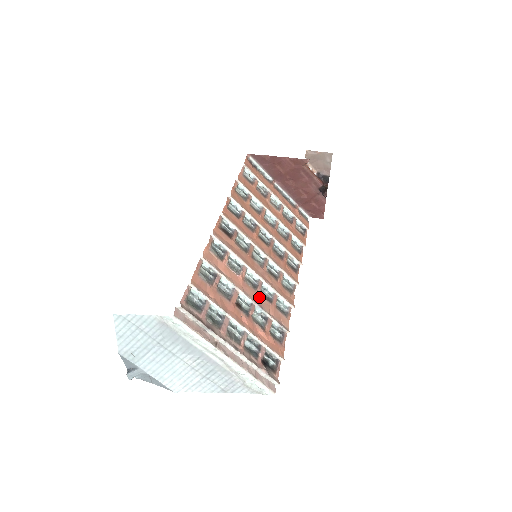
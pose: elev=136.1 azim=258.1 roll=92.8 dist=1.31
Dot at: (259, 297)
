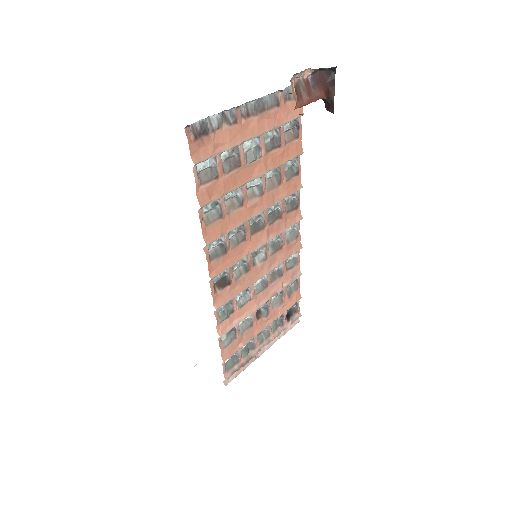
Dot at: (271, 287)
